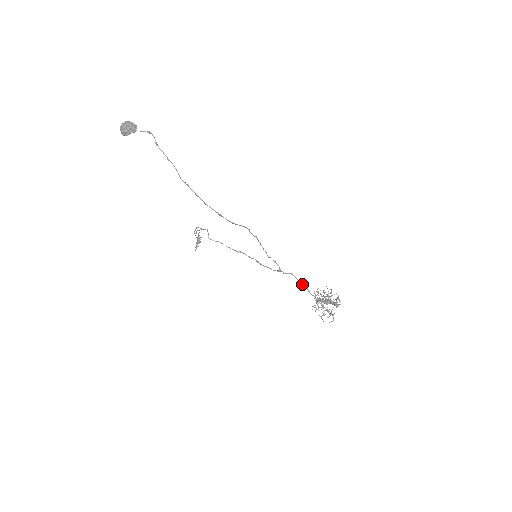
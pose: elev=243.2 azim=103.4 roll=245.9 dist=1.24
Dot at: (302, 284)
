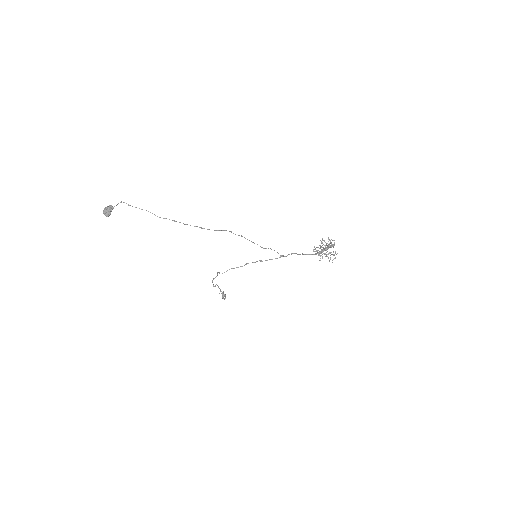
Dot at: (303, 254)
